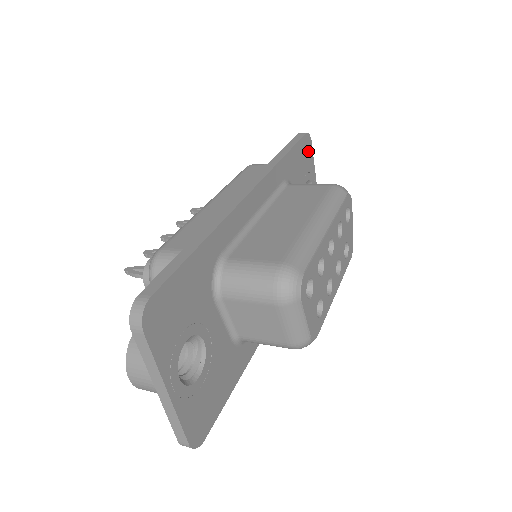
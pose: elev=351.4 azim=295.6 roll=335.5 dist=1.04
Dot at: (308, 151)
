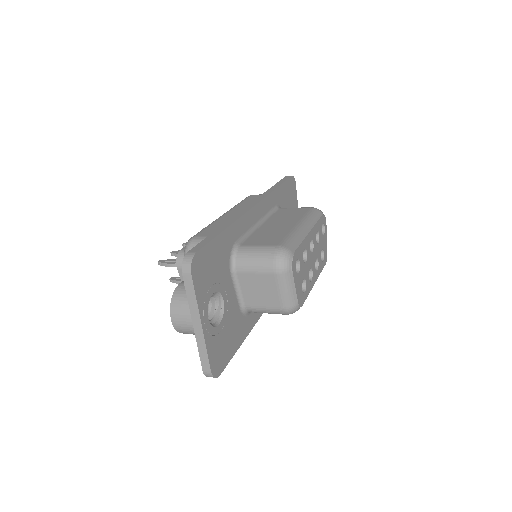
Dot at: (293, 189)
